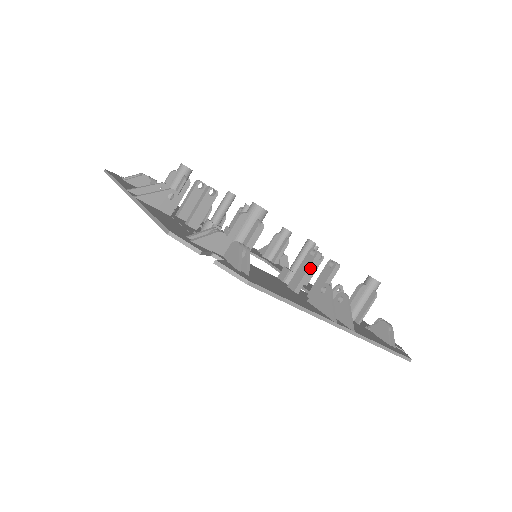
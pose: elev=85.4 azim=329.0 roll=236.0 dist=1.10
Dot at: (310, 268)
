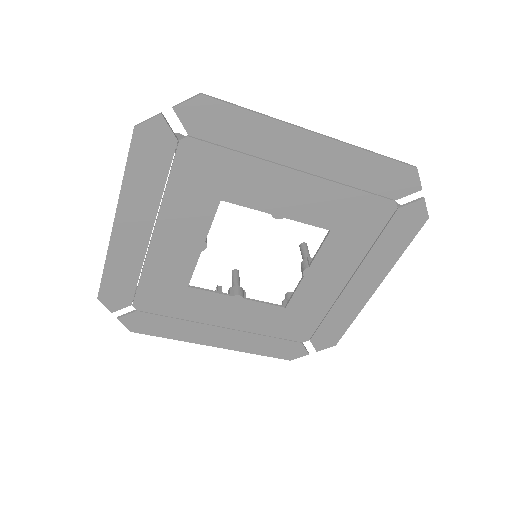
Dot at: occluded
